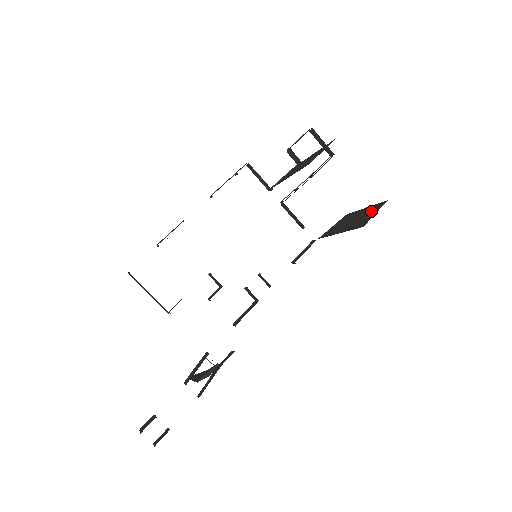
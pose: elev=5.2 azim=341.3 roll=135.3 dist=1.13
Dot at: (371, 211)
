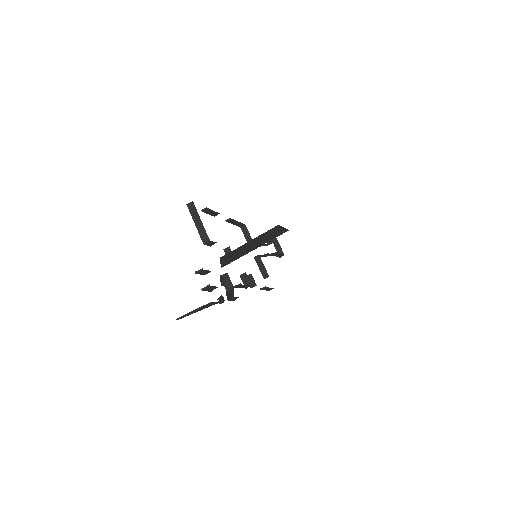
Dot at: occluded
